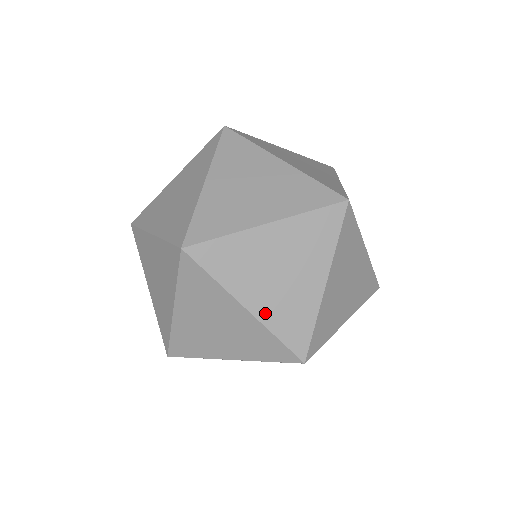
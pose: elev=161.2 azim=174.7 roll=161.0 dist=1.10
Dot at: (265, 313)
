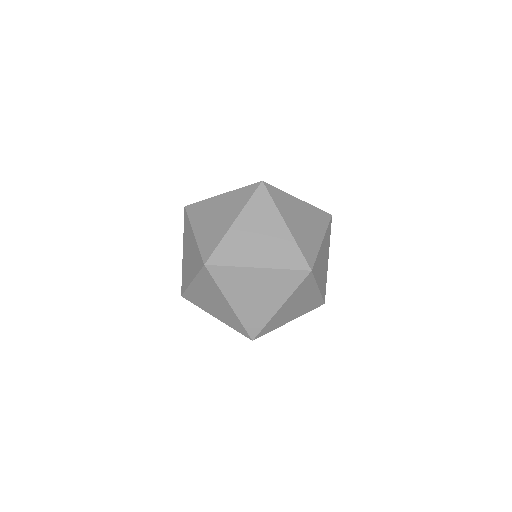
Dot at: (200, 236)
